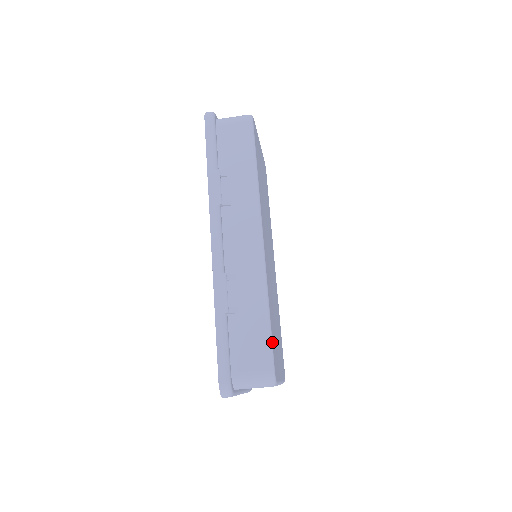
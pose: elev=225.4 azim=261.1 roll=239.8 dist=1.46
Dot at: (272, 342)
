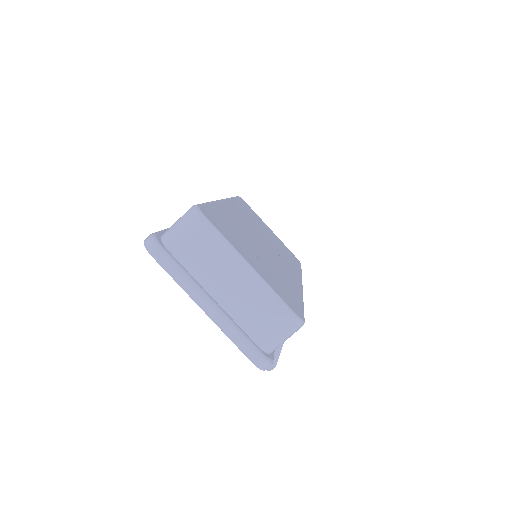
Dot at: (206, 205)
